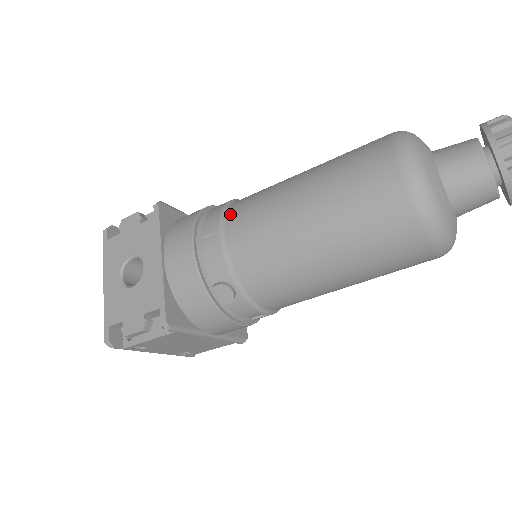
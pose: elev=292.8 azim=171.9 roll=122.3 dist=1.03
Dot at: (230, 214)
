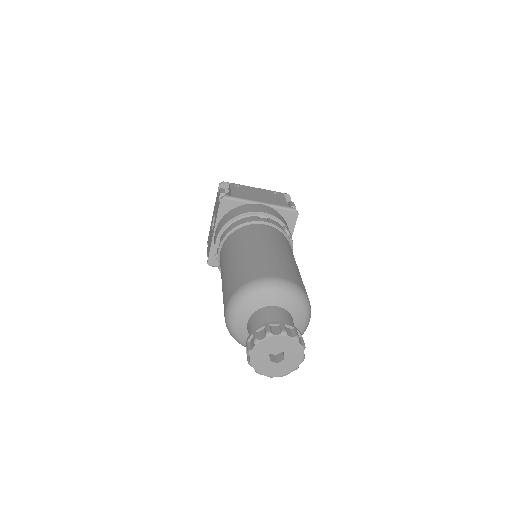
Dot at: (227, 239)
